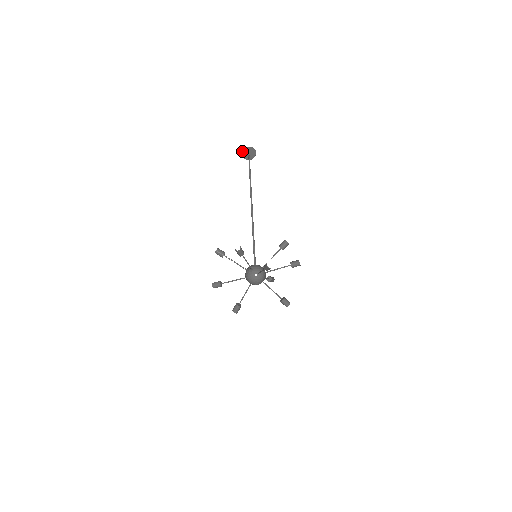
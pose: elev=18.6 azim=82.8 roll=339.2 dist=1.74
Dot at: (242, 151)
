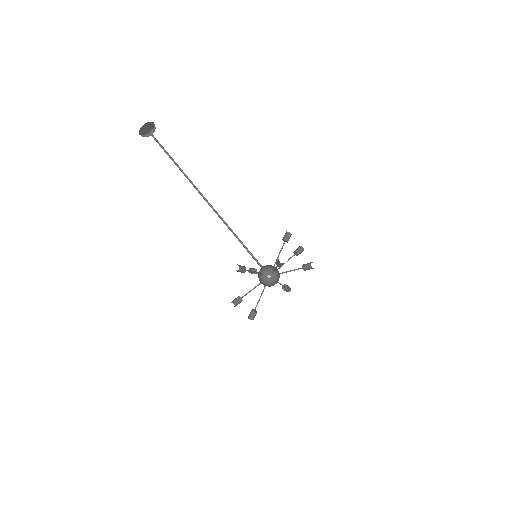
Dot at: (140, 128)
